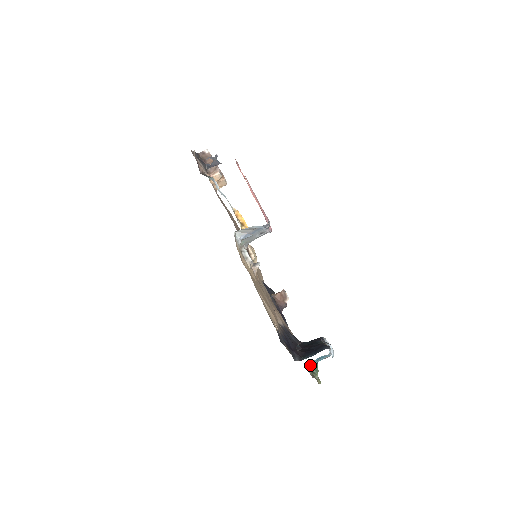
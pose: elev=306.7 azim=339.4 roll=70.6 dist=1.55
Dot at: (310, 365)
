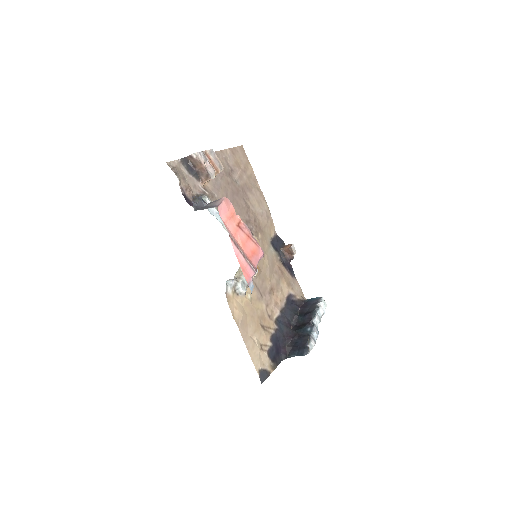
Dot at: occluded
